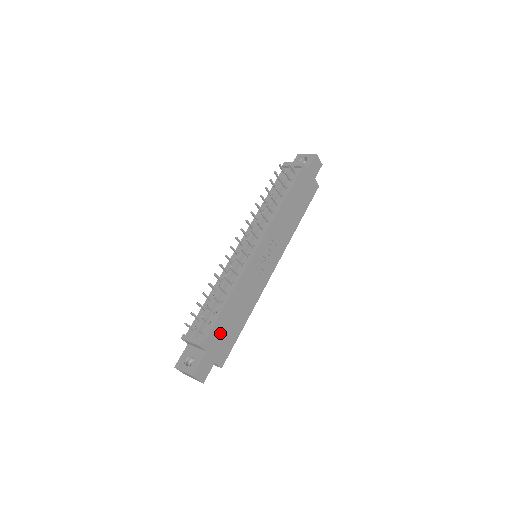
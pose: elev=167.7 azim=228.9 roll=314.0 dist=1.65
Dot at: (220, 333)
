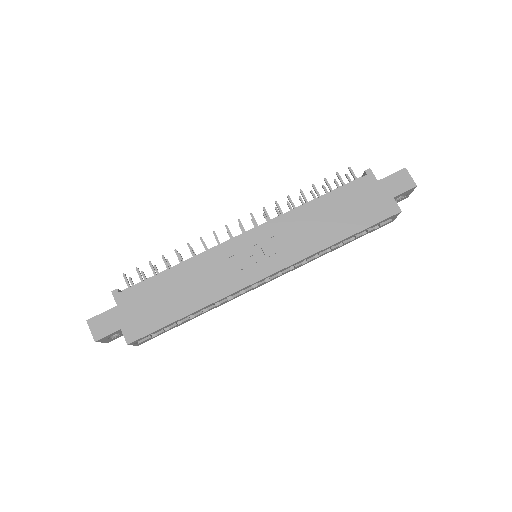
Dot at: (145, 298)
